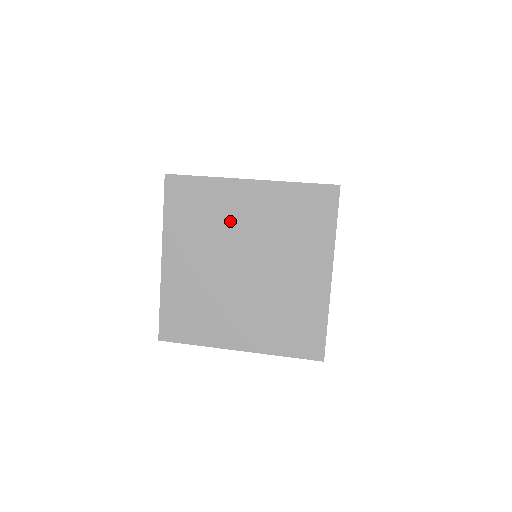
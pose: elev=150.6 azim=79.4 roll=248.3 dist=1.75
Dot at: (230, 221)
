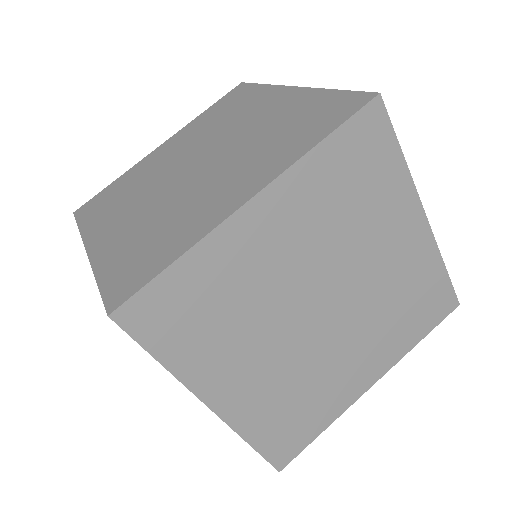
Dot at: occluded
